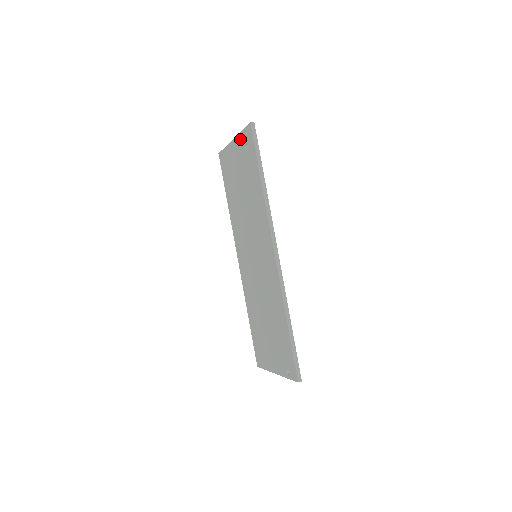
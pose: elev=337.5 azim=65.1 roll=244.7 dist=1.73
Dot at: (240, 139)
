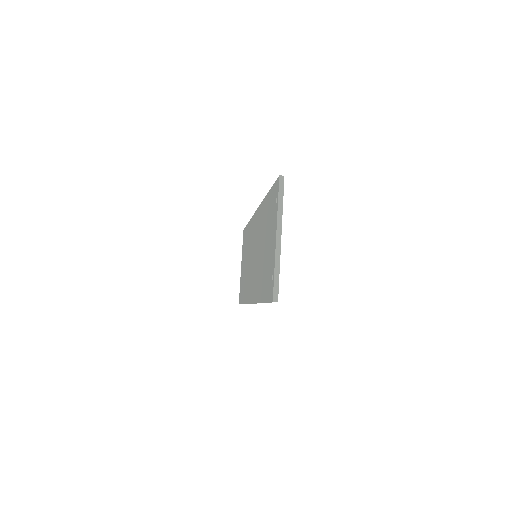
Dot at: (242, 252)
